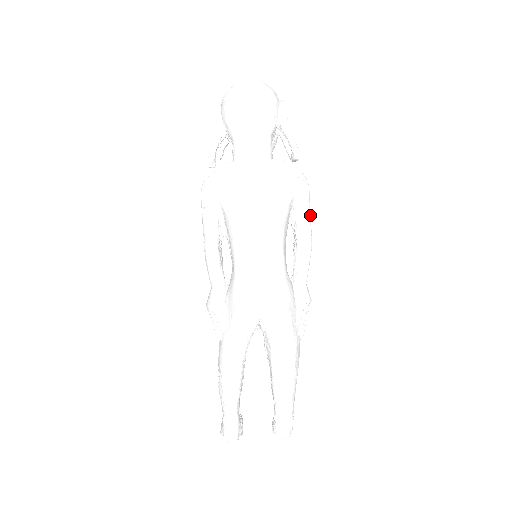
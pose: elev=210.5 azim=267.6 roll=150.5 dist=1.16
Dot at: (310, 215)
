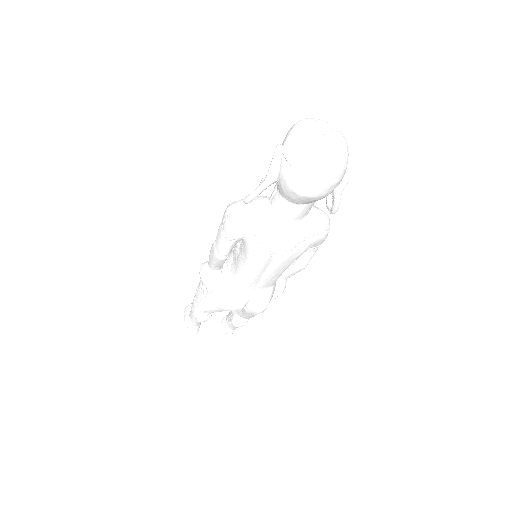
Dot at: (317, 249)
